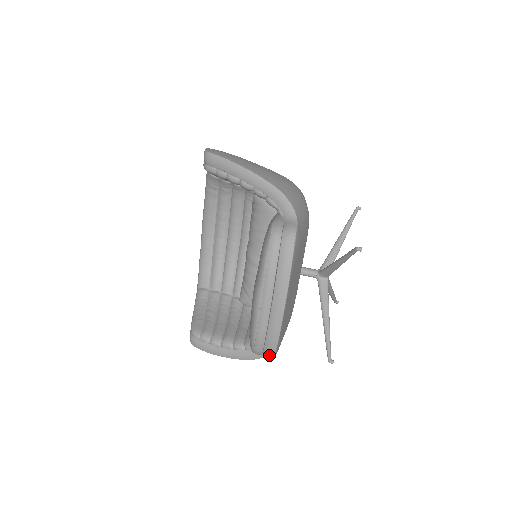
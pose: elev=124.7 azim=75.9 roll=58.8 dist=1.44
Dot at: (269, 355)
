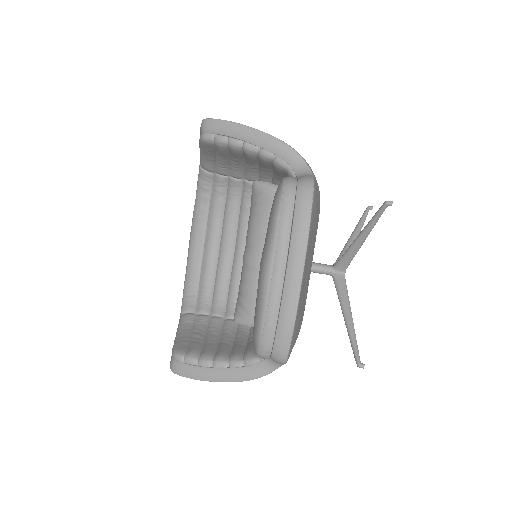
Dot at: (281, 353)
